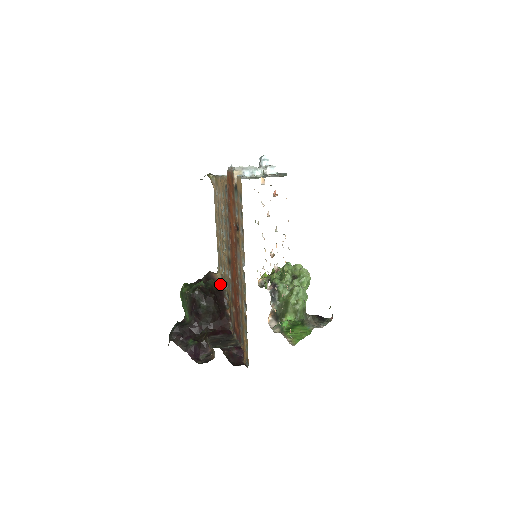
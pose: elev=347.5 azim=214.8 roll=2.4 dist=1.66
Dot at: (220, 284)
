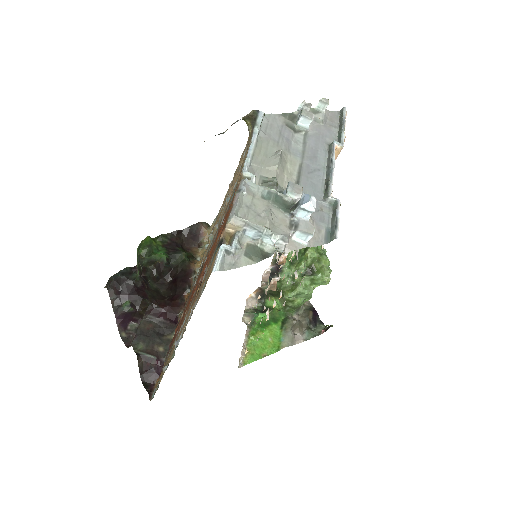
Dot at: (202, 247)
